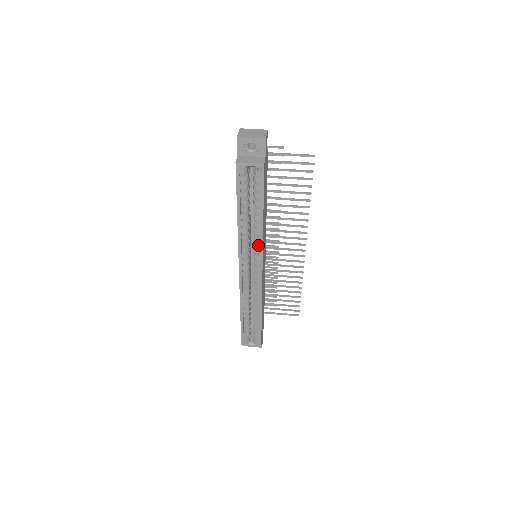
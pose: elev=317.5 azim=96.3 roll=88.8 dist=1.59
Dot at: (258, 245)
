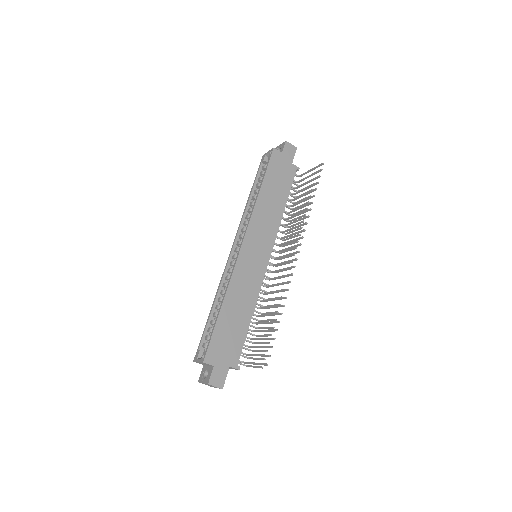
Dot at: (251, 220)
